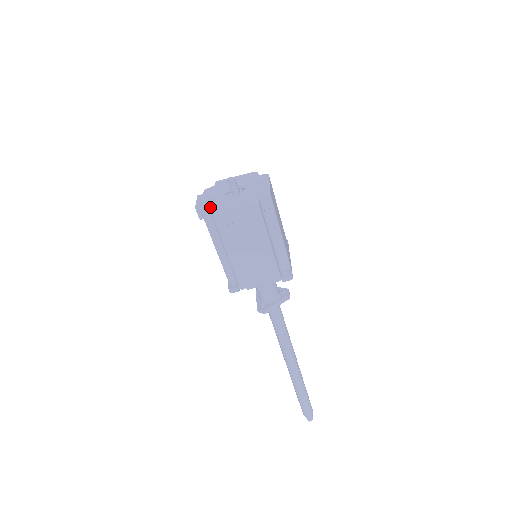
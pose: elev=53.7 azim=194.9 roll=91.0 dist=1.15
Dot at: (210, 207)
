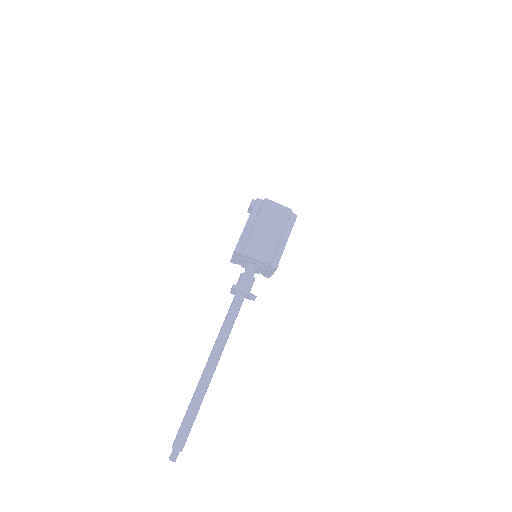
Dot at: occluded
